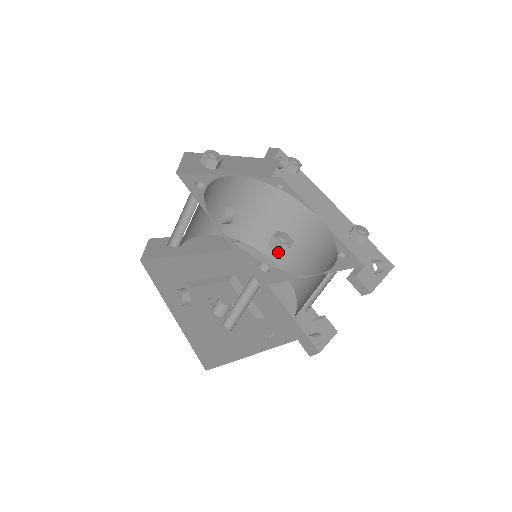
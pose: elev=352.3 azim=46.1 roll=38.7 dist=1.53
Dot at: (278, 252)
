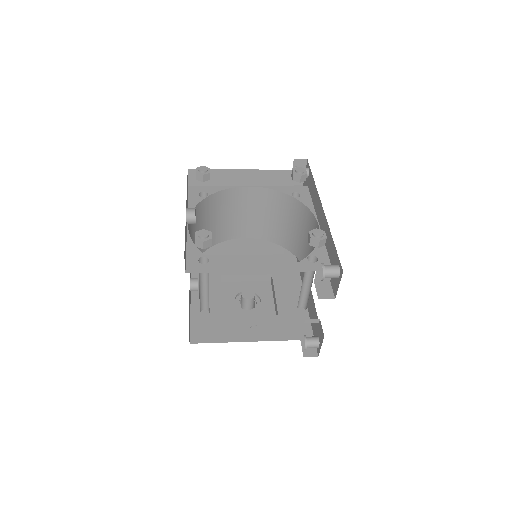
Dot at: (198, 246)
